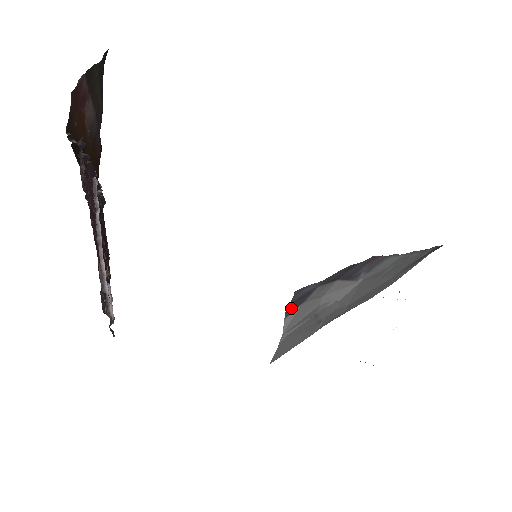
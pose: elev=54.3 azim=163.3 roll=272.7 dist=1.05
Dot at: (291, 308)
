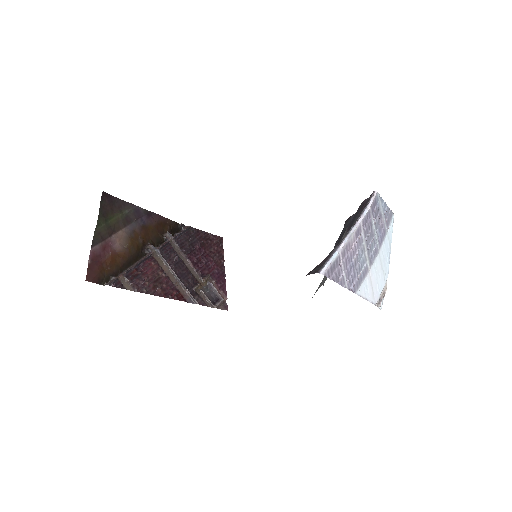
Dot at: occluded
